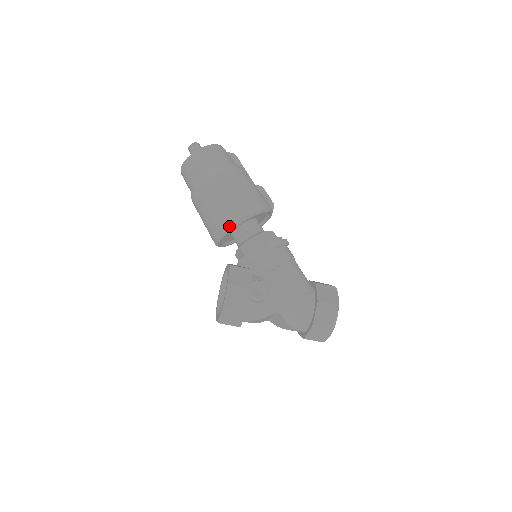
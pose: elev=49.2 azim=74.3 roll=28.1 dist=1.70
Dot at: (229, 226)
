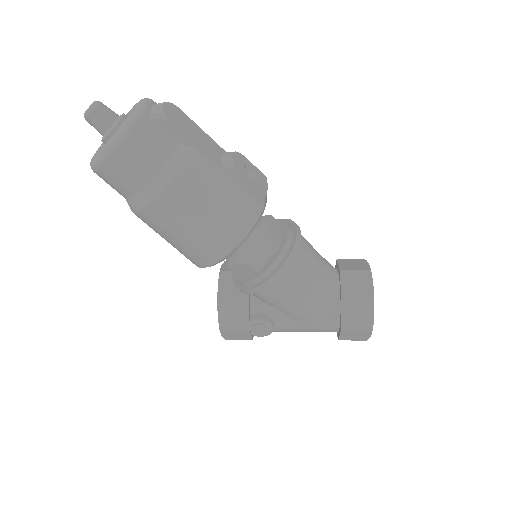
Dot at: (198, 266)
